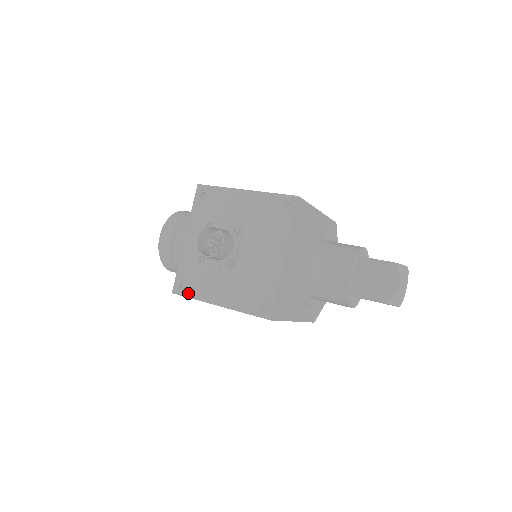
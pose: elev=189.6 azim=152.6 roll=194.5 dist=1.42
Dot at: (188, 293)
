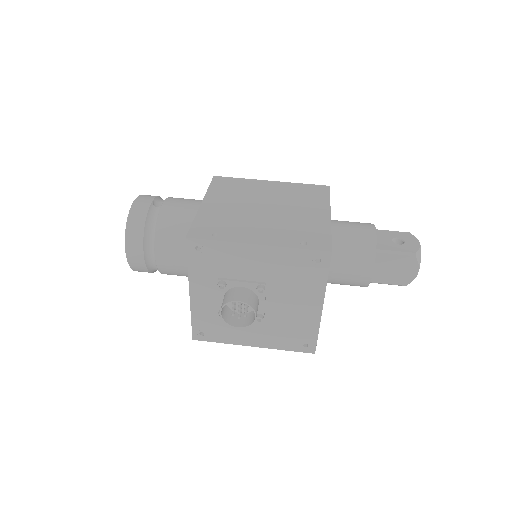
Dot at: (213, 339)
